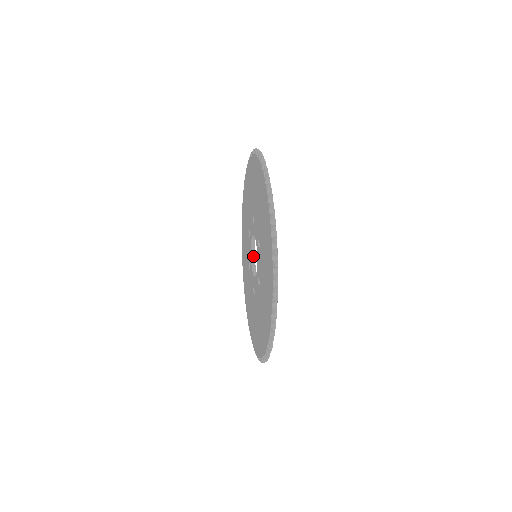
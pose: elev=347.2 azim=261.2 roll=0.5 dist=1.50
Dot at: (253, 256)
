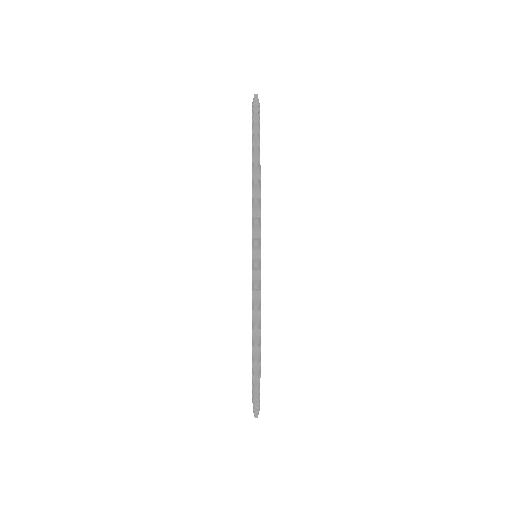
Dot at: occluded
